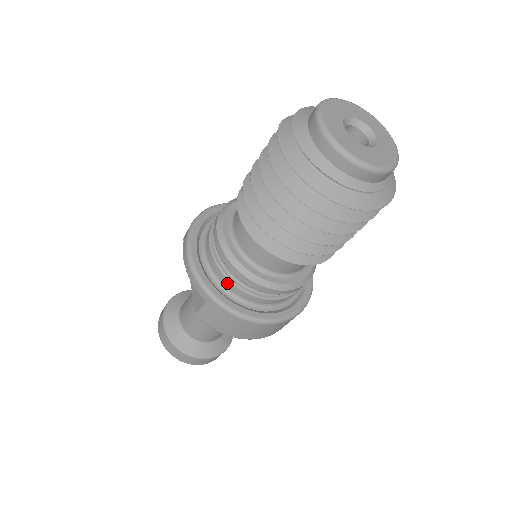
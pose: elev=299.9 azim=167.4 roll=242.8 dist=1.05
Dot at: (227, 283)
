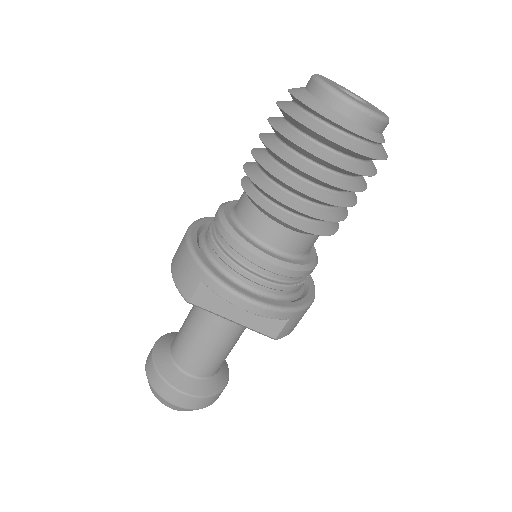
Dot at: (291, 290)
